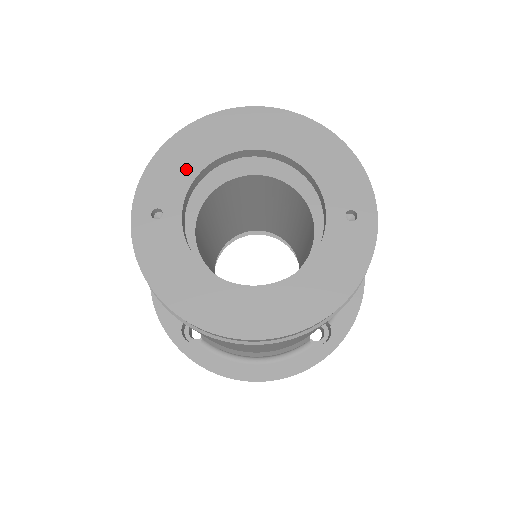
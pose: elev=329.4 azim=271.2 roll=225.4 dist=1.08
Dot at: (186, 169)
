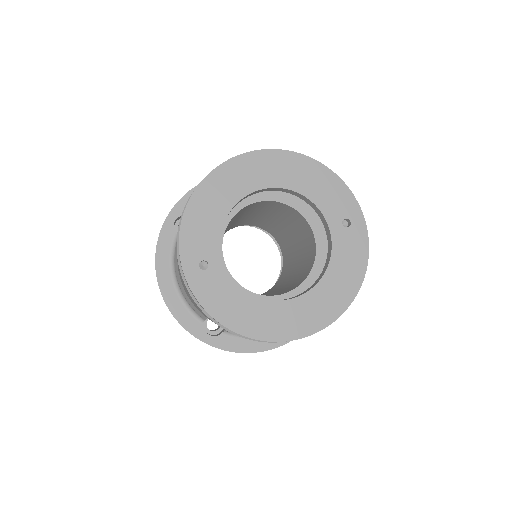
Dot at: (213, 221)
